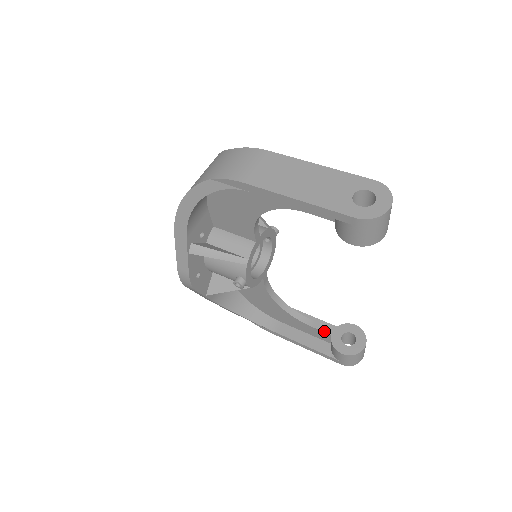
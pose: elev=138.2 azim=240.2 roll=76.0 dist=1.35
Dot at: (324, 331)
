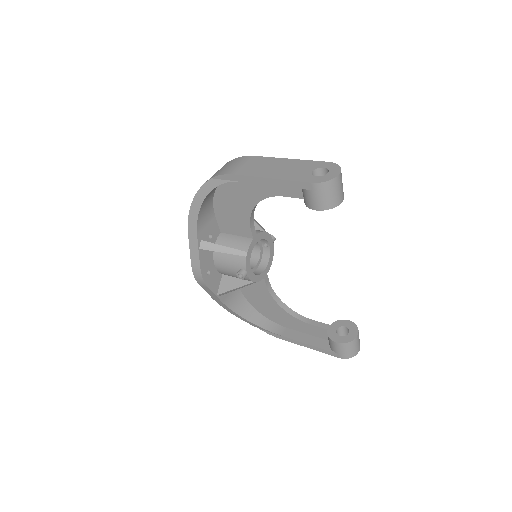
Dot at: (321, 327)
